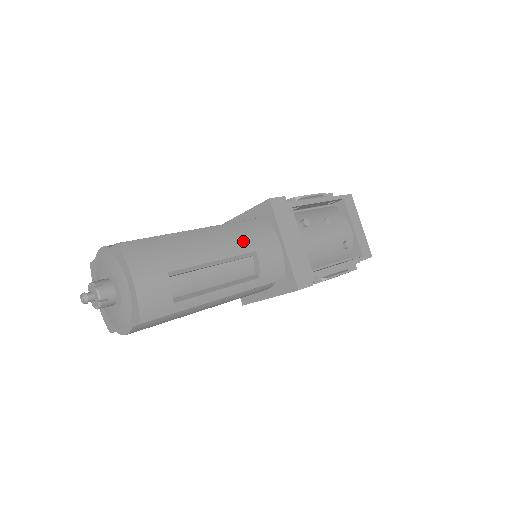
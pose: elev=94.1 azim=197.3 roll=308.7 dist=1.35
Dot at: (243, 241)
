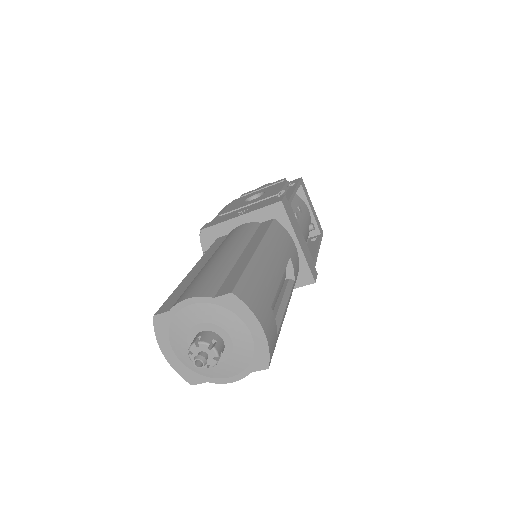
Dot at: (282, 251)
